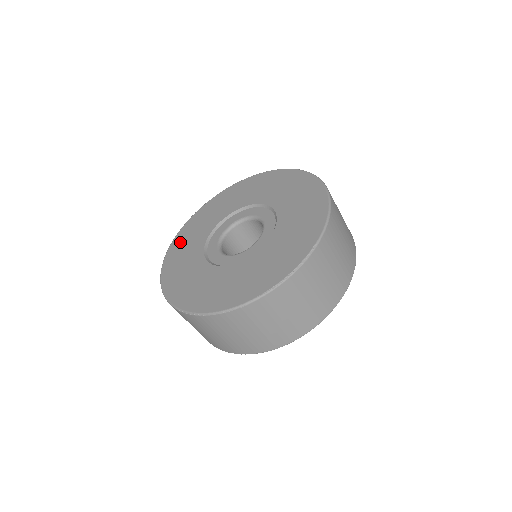
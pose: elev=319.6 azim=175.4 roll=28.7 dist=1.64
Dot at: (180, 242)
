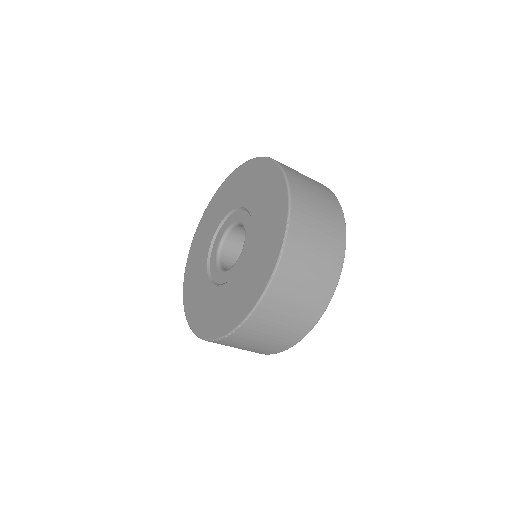
Dot at: (189, 280)
